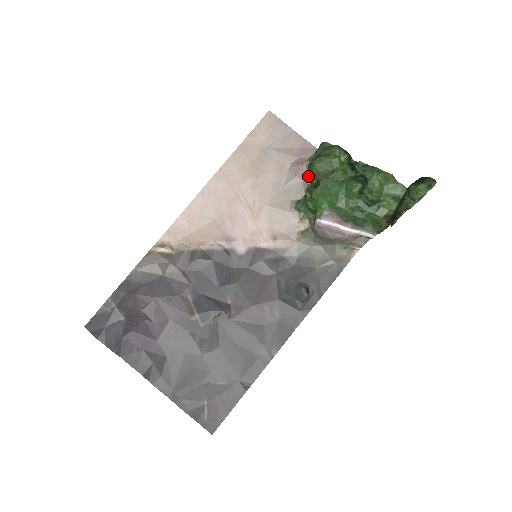
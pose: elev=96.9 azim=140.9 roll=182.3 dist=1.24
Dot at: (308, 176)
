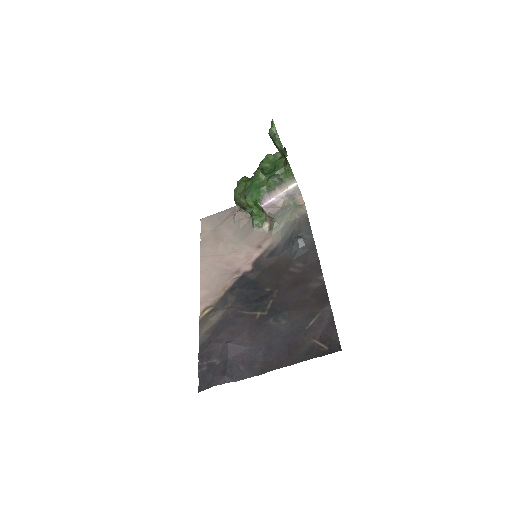
Dot at: (246, 213)
